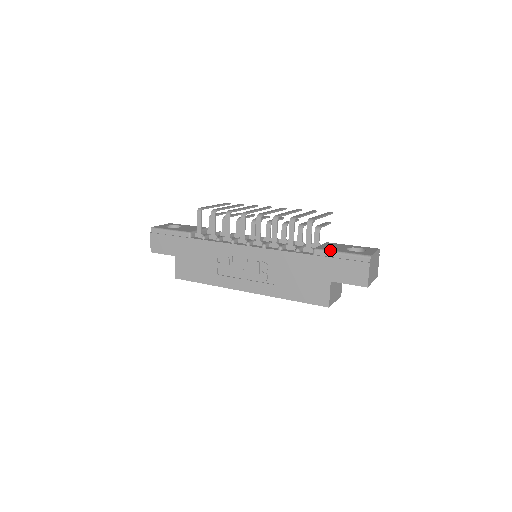
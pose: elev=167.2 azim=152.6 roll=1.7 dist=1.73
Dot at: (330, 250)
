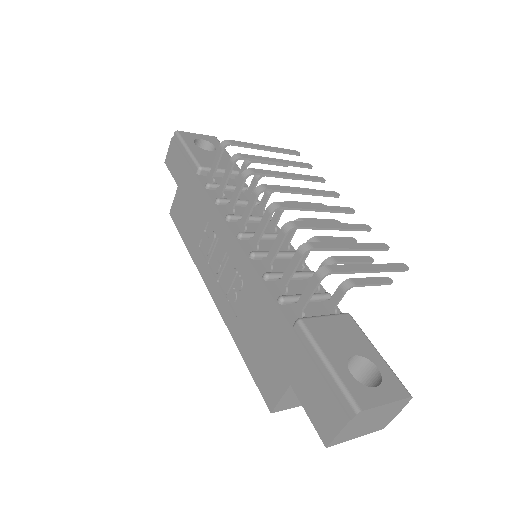
Dot at: (316, 341)
